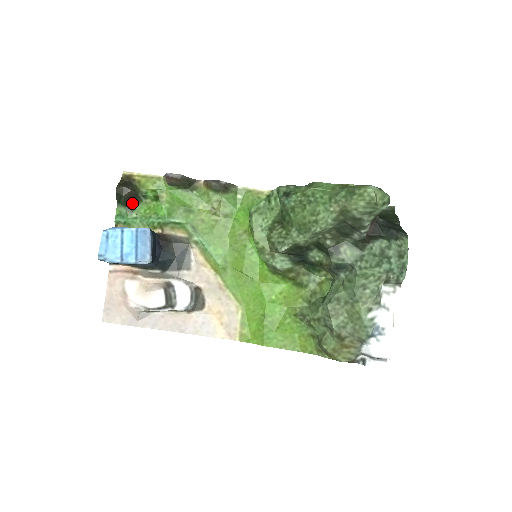
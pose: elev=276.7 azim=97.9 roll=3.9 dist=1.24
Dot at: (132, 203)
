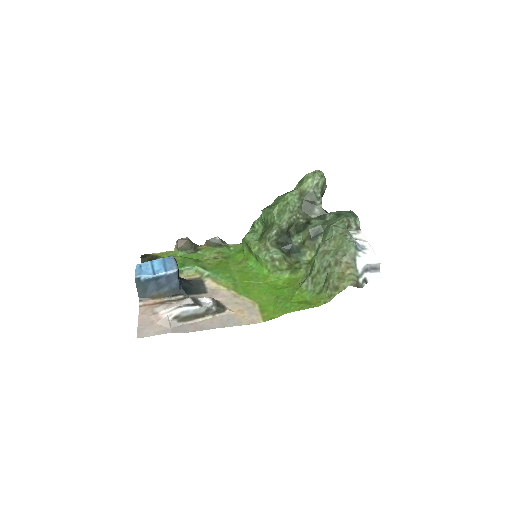
Dot at: occluded
